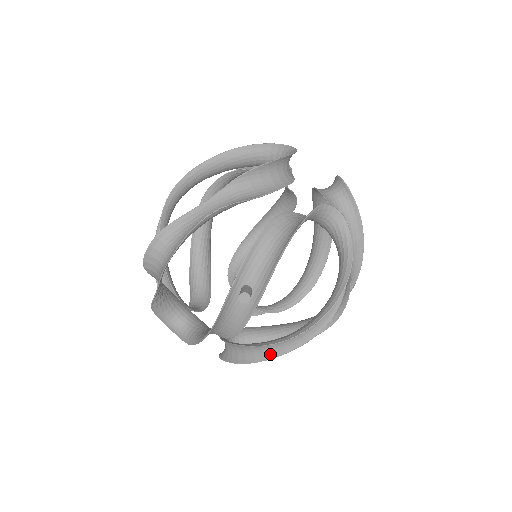
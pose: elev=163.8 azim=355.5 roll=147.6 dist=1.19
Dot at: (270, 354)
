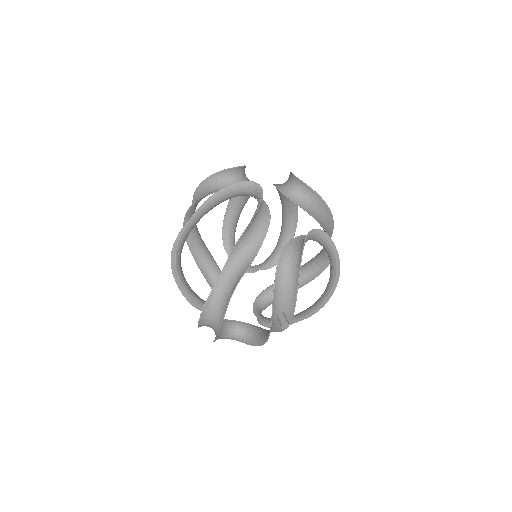
Dot at: occluded
